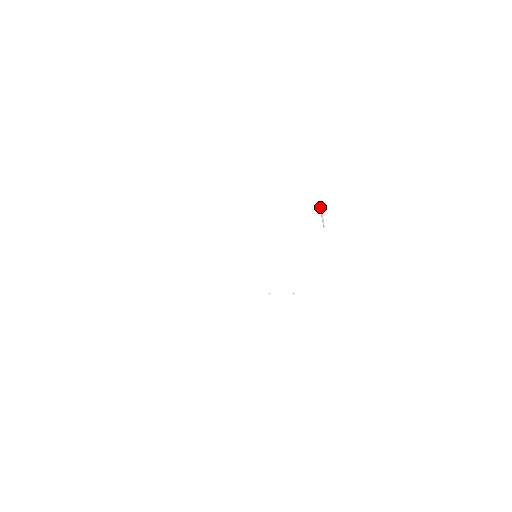
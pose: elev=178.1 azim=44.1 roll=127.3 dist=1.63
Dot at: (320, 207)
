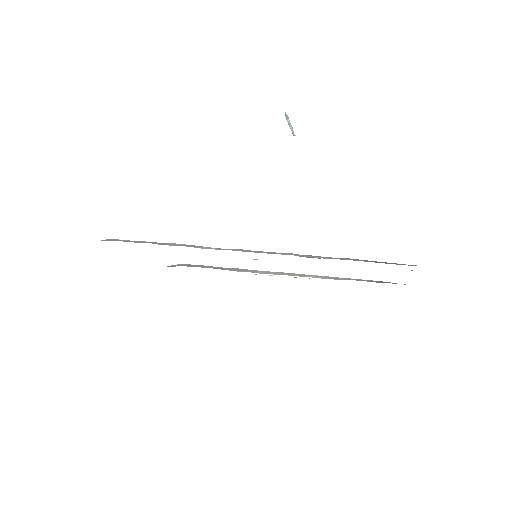
Dot at: (286, 116)
